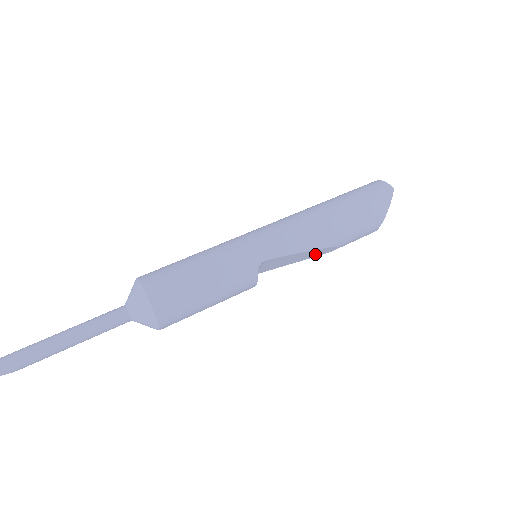
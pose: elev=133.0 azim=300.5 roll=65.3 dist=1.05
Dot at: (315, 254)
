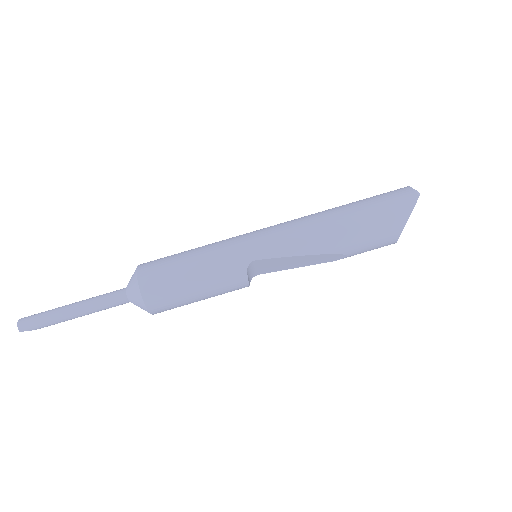
Dot at: (320, 260)
